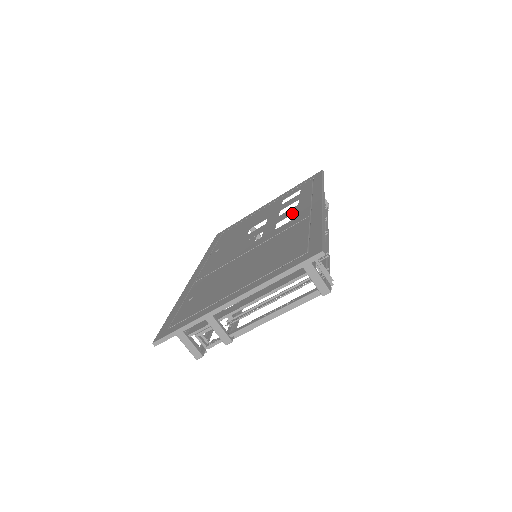
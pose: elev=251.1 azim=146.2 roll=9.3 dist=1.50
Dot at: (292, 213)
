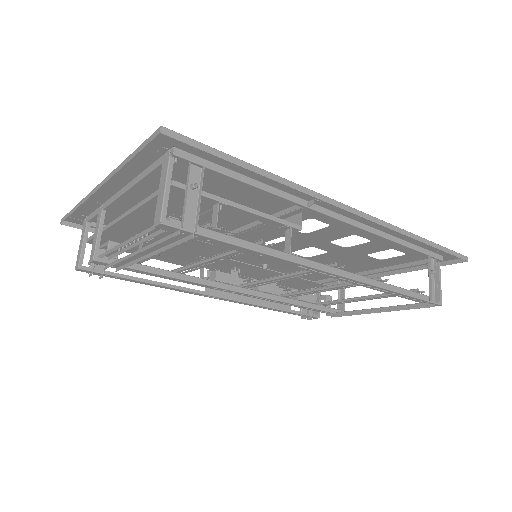
Dot at: (328, 228)
